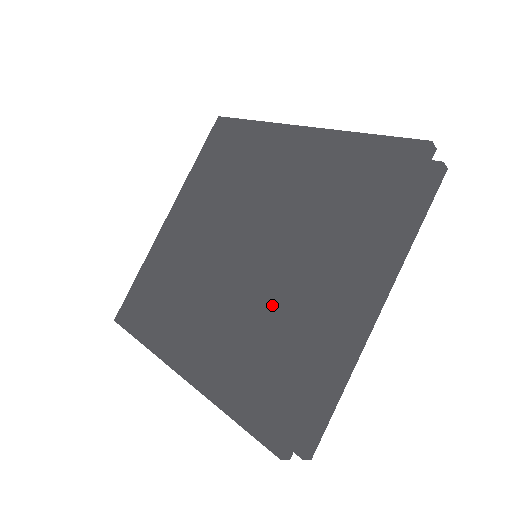
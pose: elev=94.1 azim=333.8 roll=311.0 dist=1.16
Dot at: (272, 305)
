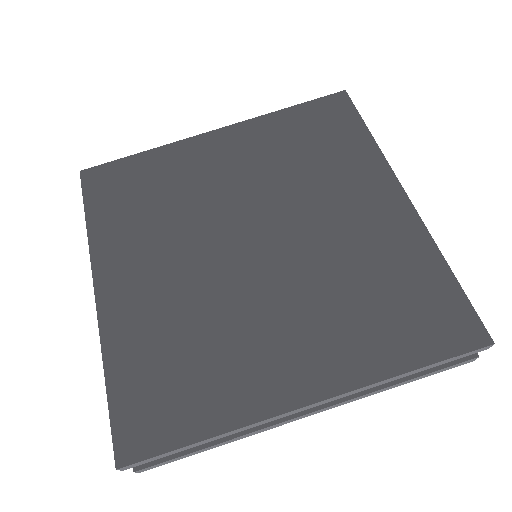
Dot at: (342, 255)
